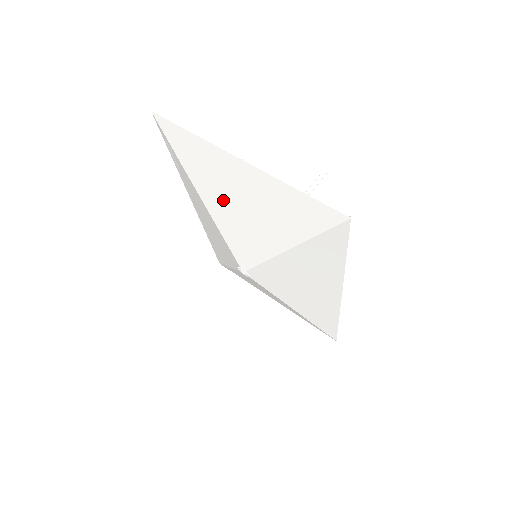
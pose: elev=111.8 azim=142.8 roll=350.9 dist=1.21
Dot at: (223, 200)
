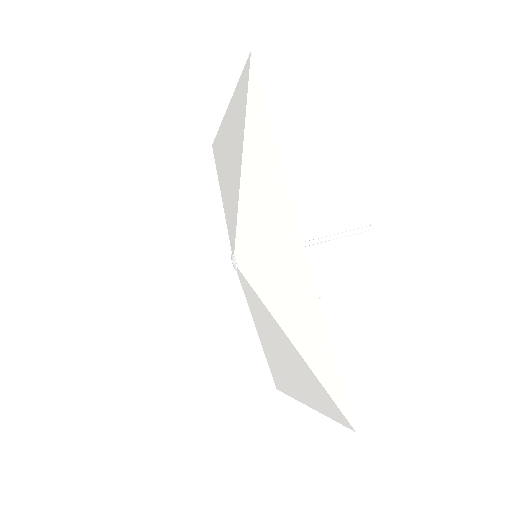
Dot at: (226, 173)
